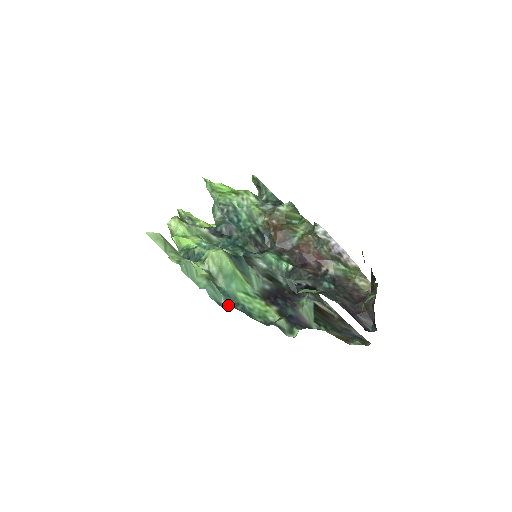
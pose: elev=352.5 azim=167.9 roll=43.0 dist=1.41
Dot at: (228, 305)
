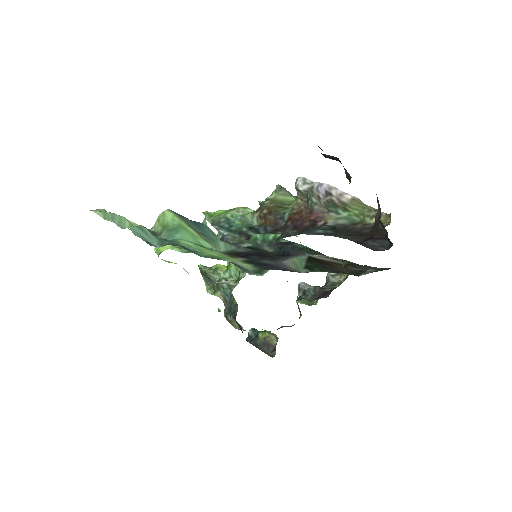
Dot at: (162, 246)
